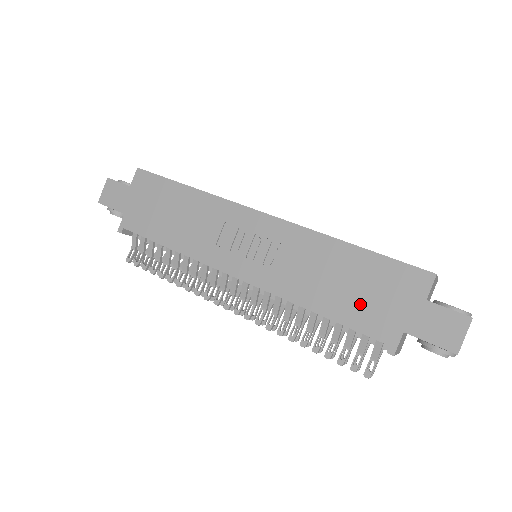
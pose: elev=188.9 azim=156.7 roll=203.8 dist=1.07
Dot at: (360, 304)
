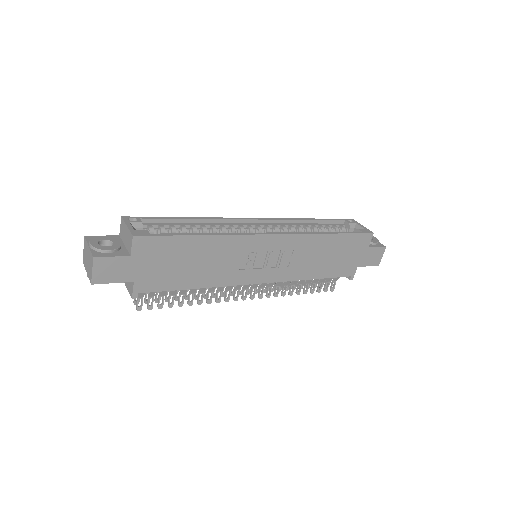
Dot at: (337, 264)
